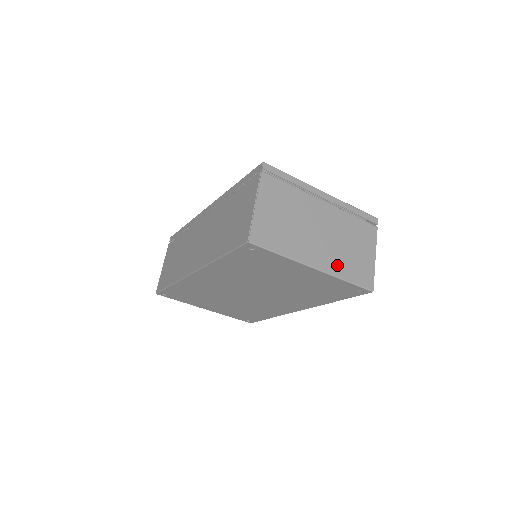
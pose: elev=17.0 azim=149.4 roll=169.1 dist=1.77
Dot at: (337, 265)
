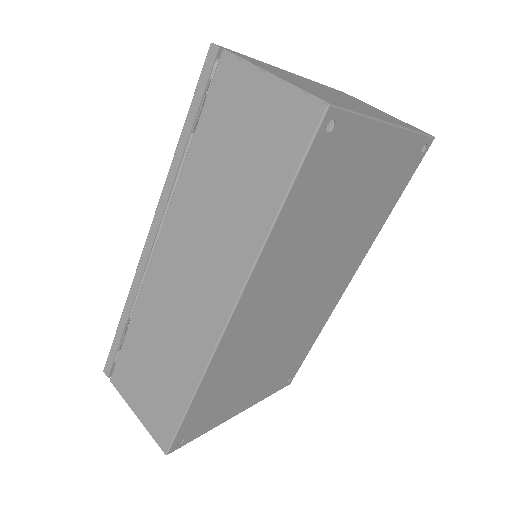
Dot at: (393, 121)
